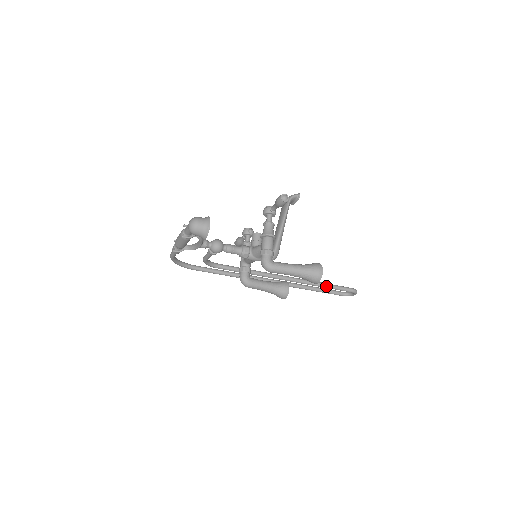
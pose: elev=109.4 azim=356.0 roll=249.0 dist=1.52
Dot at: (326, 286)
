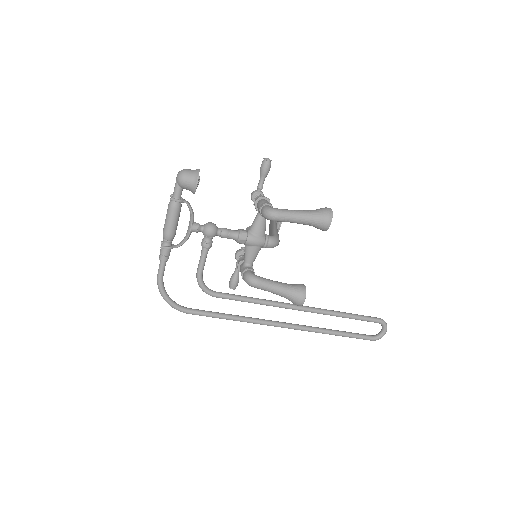
Dot at: (348, 314)
